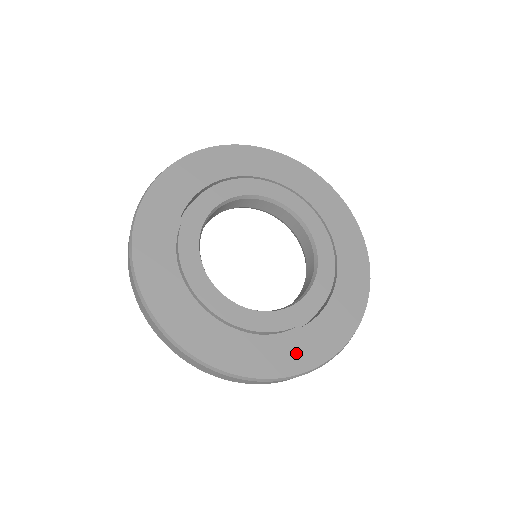
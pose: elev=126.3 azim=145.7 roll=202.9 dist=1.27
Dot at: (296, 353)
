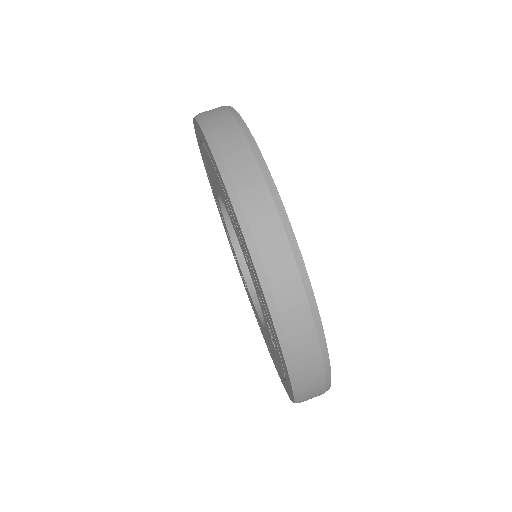
Dot at: occluded
